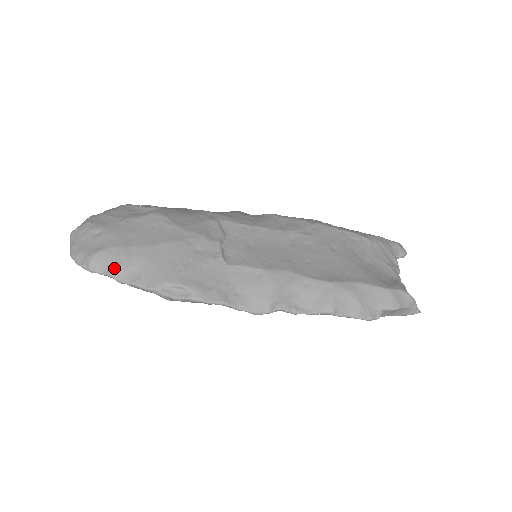
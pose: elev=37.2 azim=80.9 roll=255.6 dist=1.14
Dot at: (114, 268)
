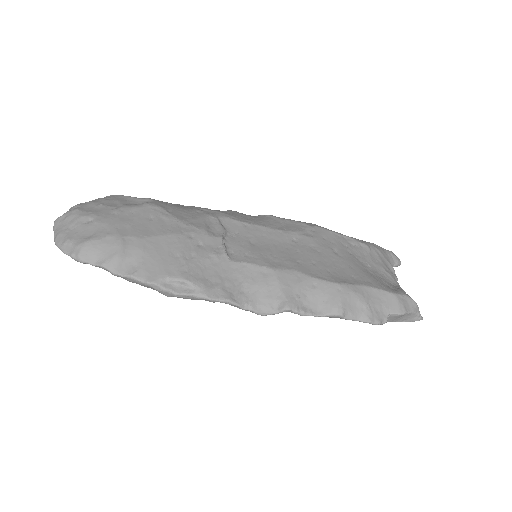
Dot at: (108, 258)
